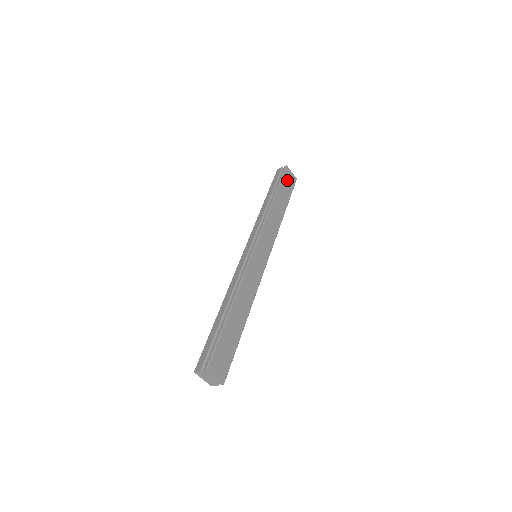
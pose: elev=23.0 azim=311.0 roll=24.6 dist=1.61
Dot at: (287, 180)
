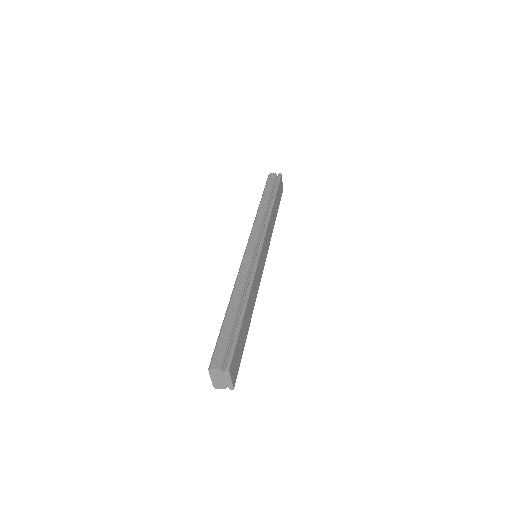
Dot at: (280, 188)
